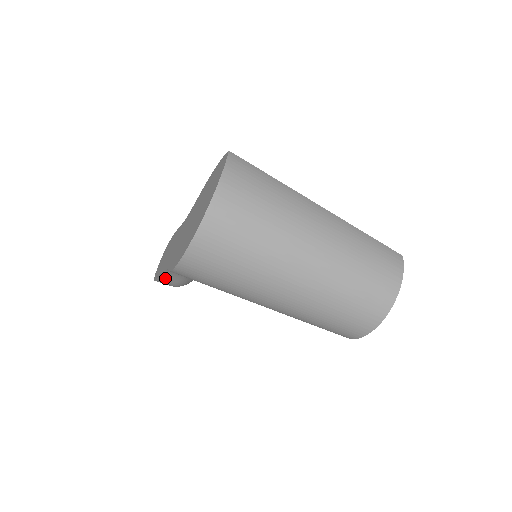
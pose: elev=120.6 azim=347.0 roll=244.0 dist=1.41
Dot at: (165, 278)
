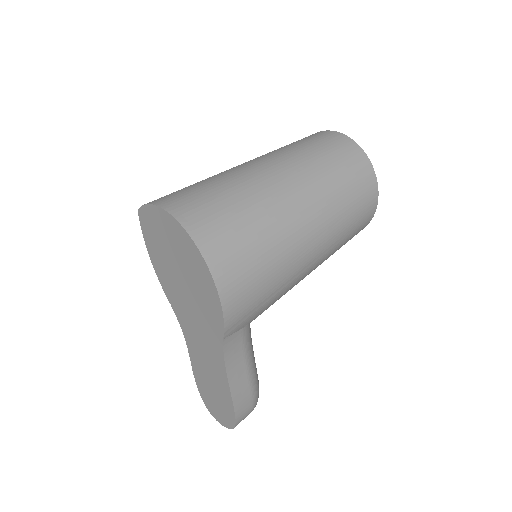
Dot at: (236, 389)
